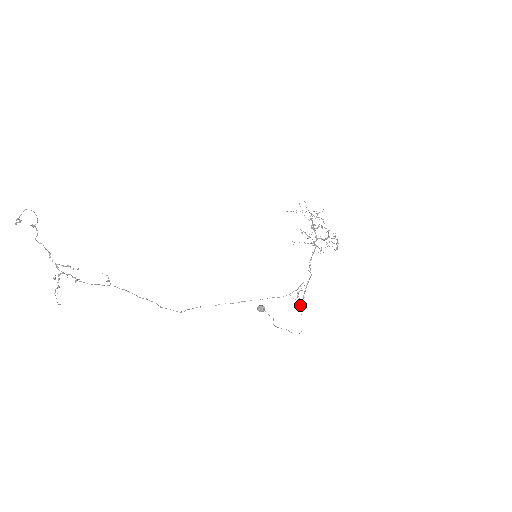
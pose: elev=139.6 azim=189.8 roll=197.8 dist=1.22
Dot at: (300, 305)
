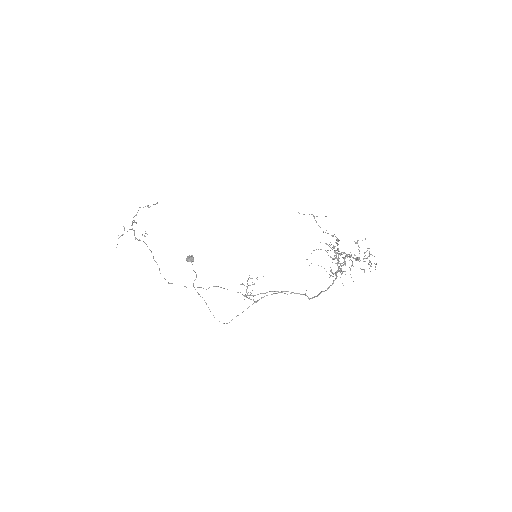
Dot at: occluded
